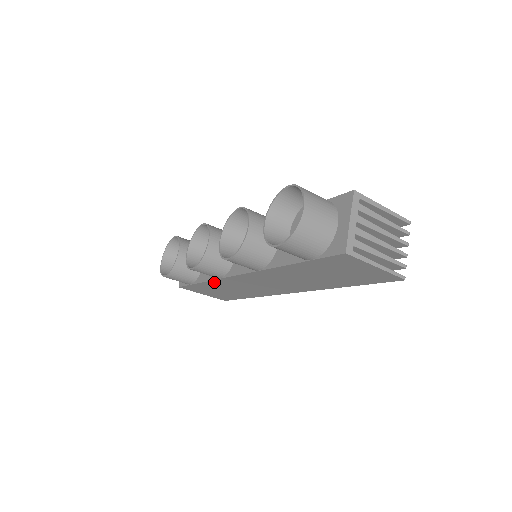
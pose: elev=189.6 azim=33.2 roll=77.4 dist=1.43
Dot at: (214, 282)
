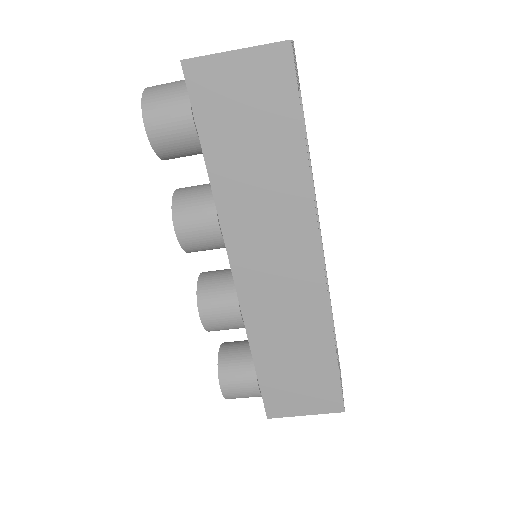
Dot at: (255, 340)
